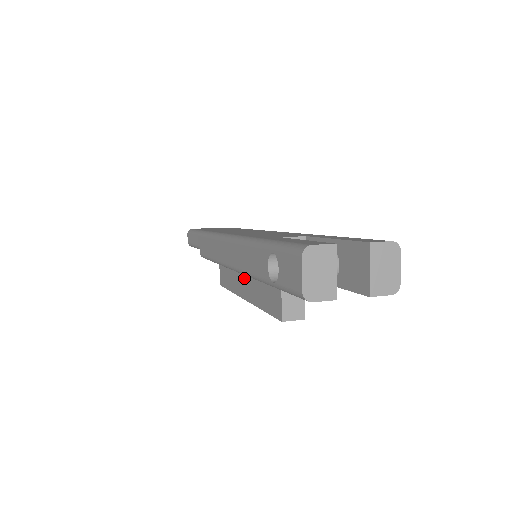
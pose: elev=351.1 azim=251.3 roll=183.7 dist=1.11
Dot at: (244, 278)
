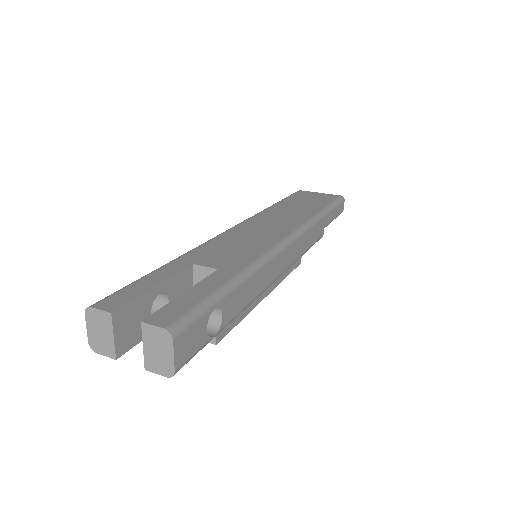
Dot at: occluded
